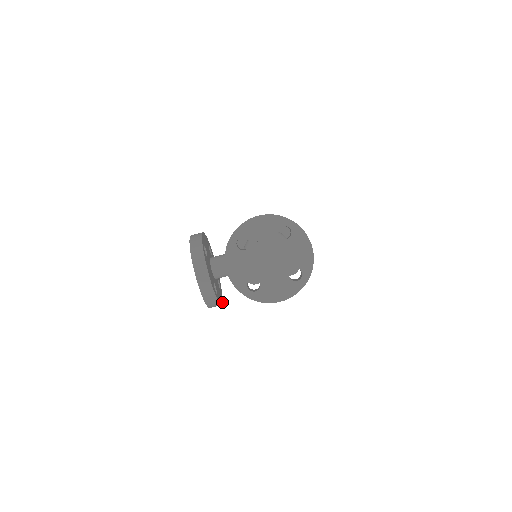
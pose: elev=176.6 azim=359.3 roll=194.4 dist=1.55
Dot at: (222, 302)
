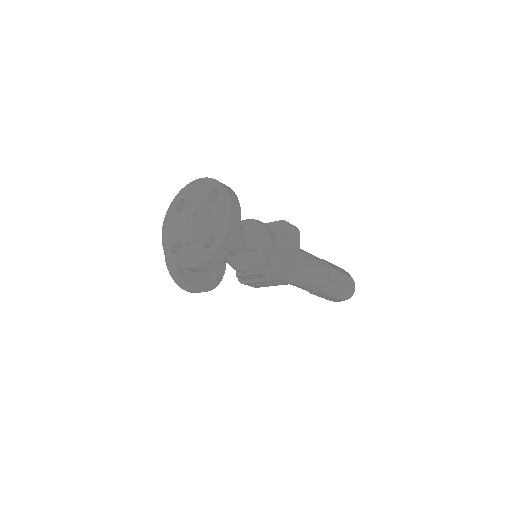
Dot at: (203, 291)
